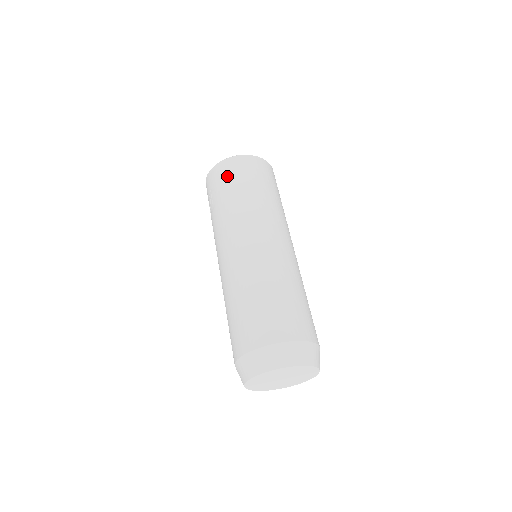
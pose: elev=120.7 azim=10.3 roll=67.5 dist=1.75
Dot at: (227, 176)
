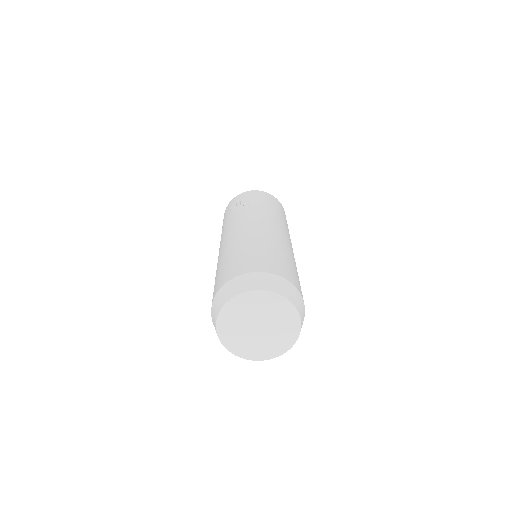
Dot at: (264, 197)
